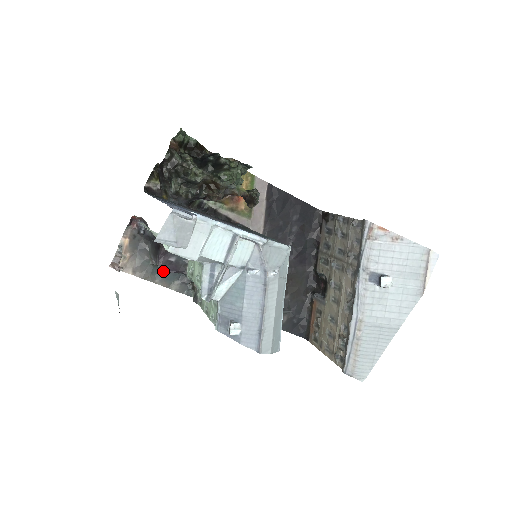
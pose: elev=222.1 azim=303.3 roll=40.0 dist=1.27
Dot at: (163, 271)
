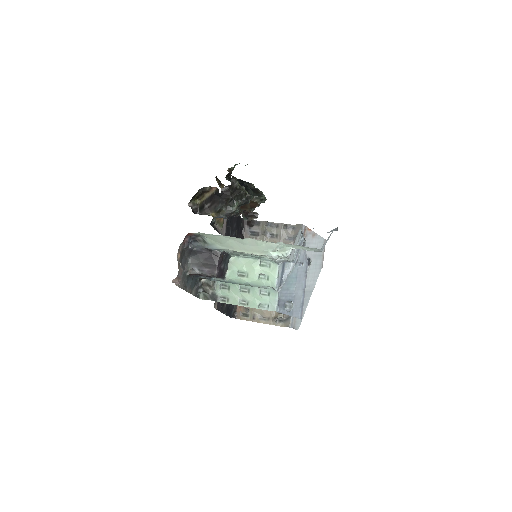
Dot at: (191, 280)
